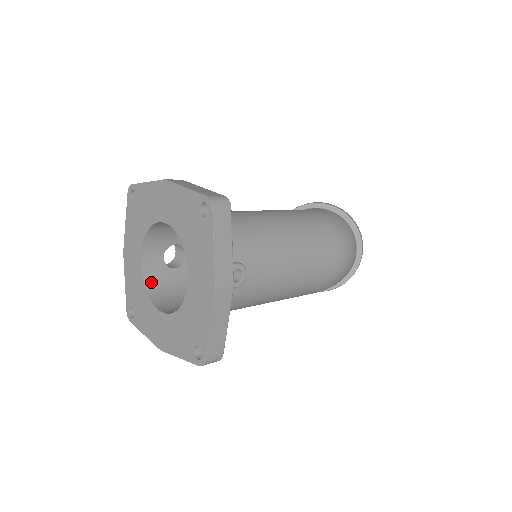
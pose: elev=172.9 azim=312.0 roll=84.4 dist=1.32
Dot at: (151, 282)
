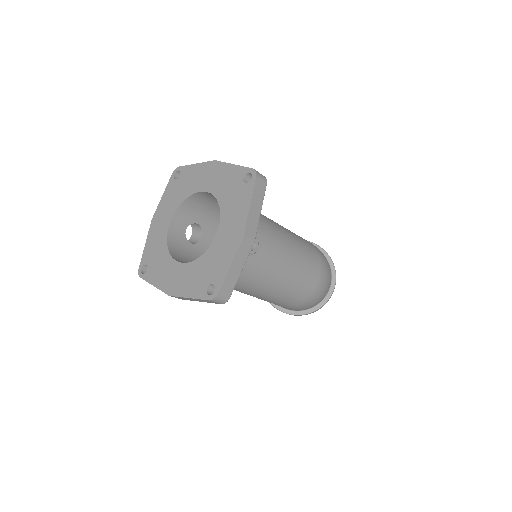
Dot at: (172, 244)
